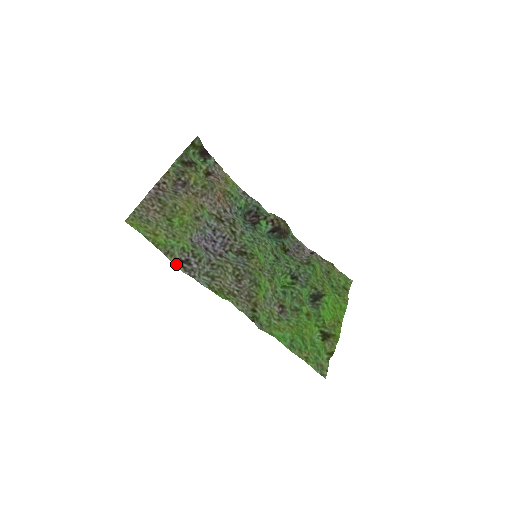
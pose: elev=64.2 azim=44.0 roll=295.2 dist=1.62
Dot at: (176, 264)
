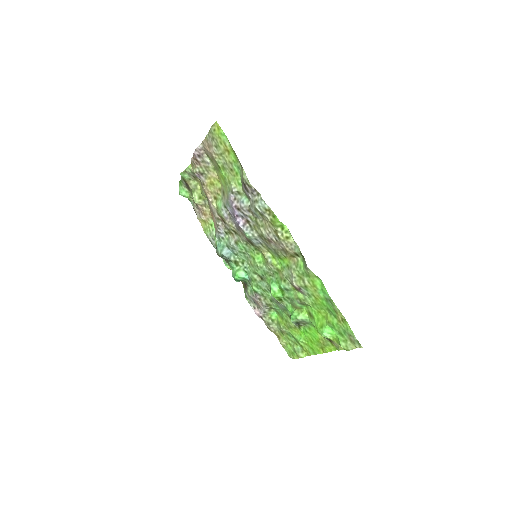
Dot at: (245, 177)
